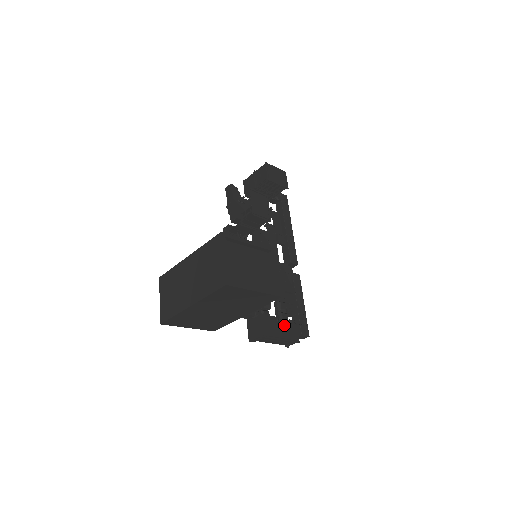
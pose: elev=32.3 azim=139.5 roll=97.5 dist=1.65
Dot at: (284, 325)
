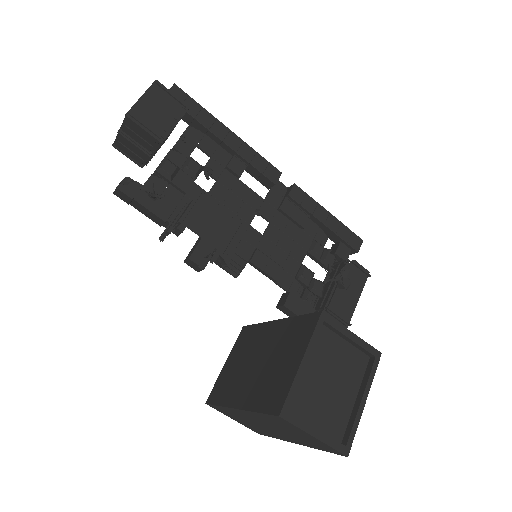
Dot at: (344, 278)
